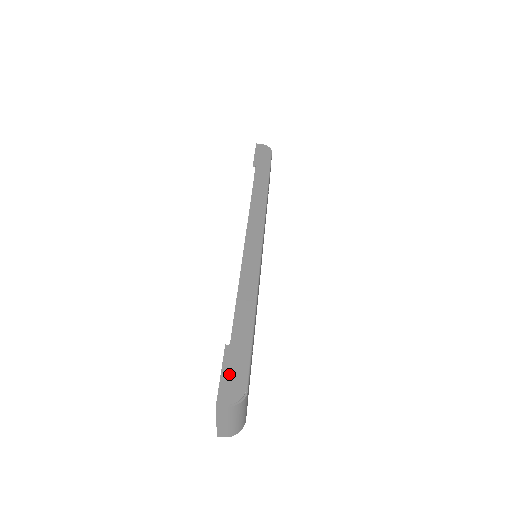
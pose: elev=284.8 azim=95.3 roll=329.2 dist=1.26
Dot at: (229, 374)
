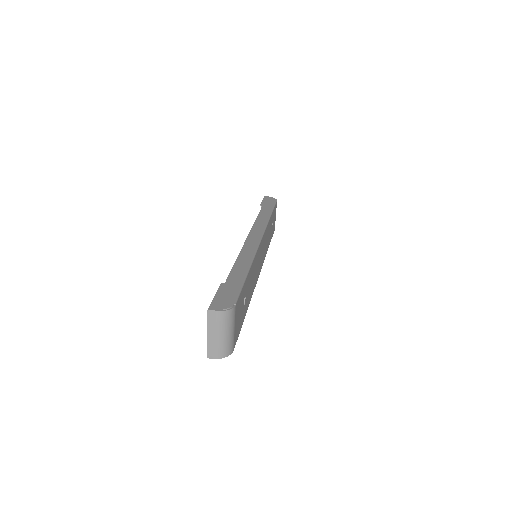
Dot at: (221, 296)
